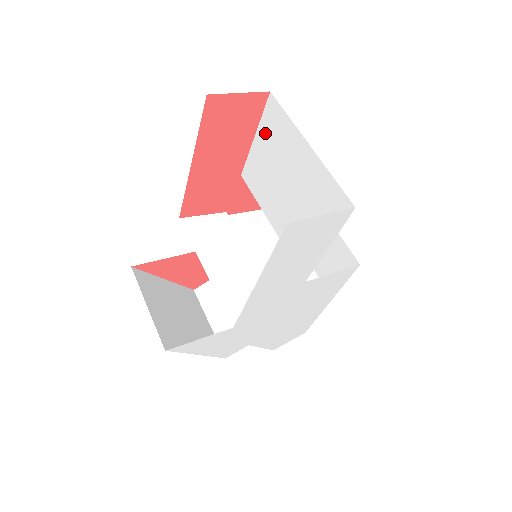
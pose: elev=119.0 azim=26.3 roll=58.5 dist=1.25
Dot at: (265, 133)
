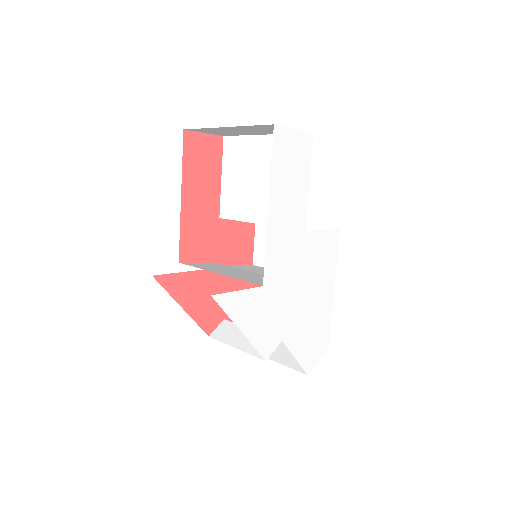
Dot at: (229, 165)
